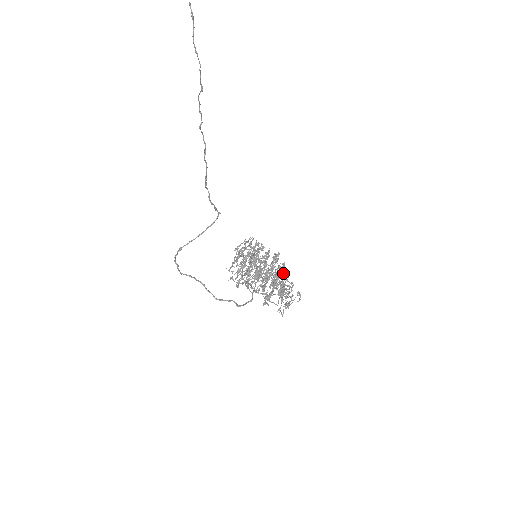
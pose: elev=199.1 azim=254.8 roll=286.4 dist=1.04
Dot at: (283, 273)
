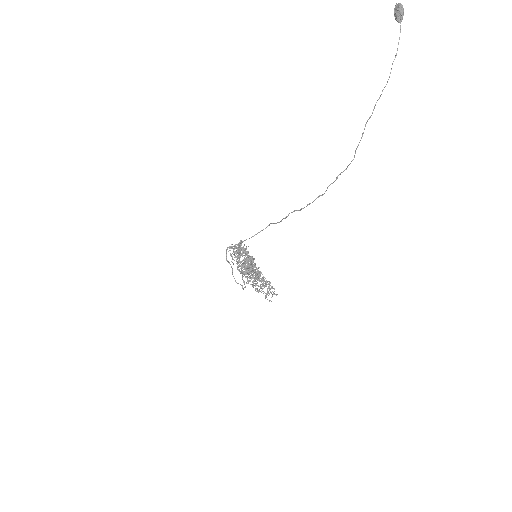
Dot at: occluded
